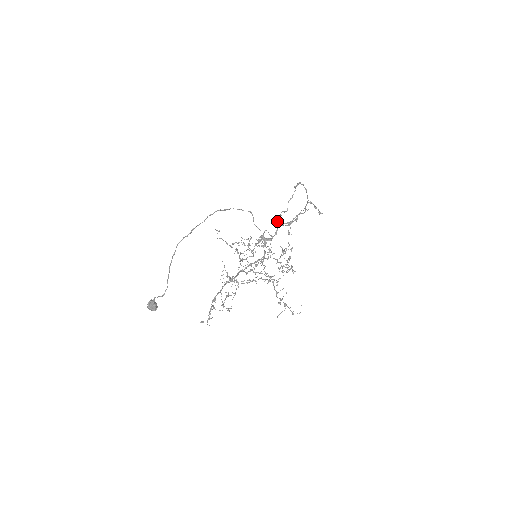
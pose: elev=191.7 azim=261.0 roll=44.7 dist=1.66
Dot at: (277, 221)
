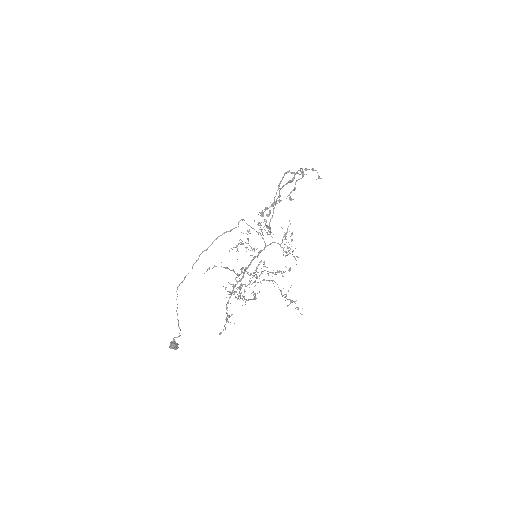
Dot at: occluded
